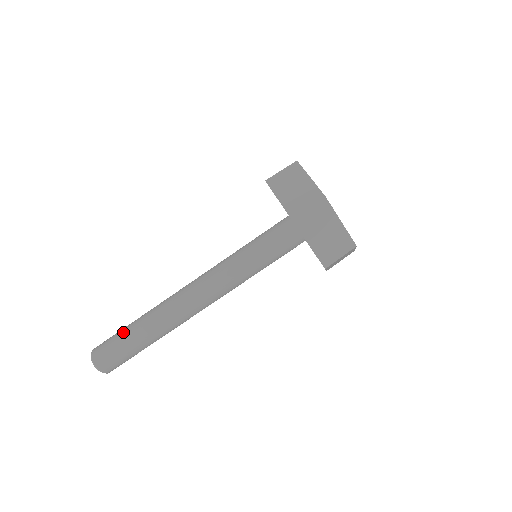
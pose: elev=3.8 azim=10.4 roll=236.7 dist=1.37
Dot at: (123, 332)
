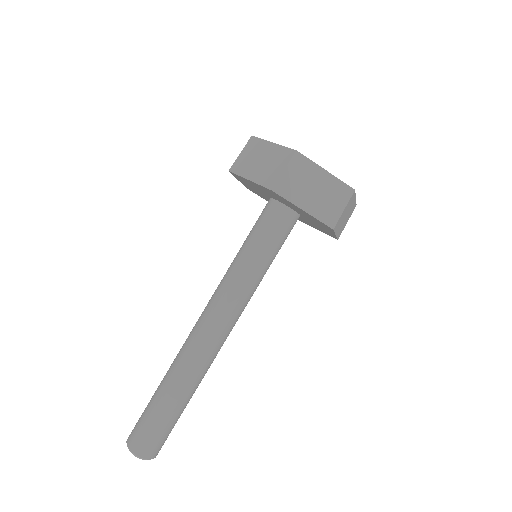
Dot at: (163, 415)
